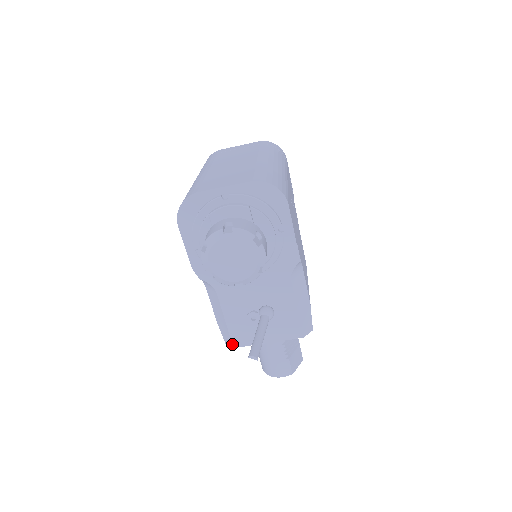
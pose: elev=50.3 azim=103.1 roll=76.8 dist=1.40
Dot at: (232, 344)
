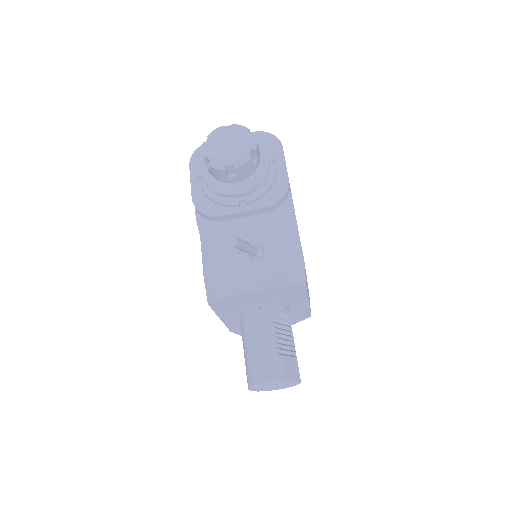
Dot at: (215, 294)
